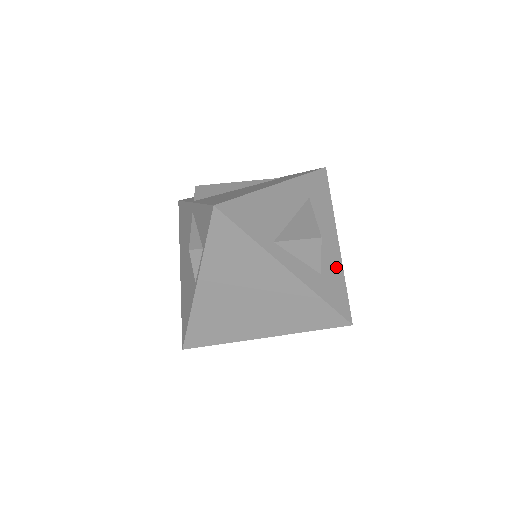
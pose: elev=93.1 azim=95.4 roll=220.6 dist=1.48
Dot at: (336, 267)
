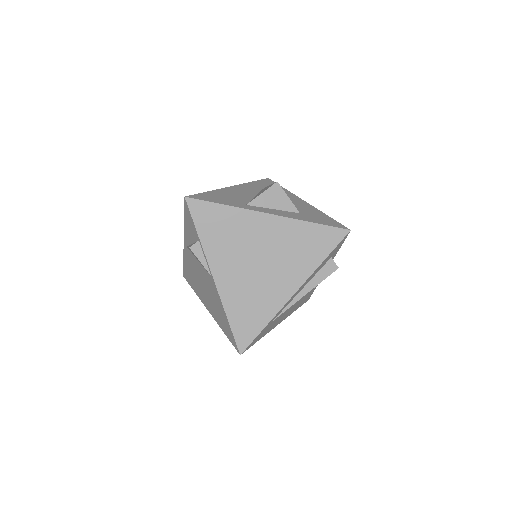
Dot at: (312, 210)
